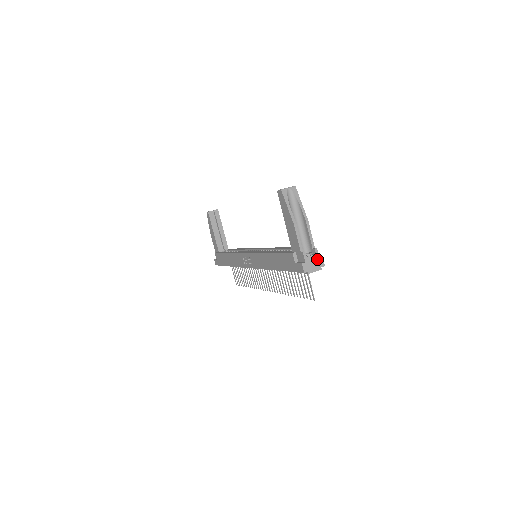
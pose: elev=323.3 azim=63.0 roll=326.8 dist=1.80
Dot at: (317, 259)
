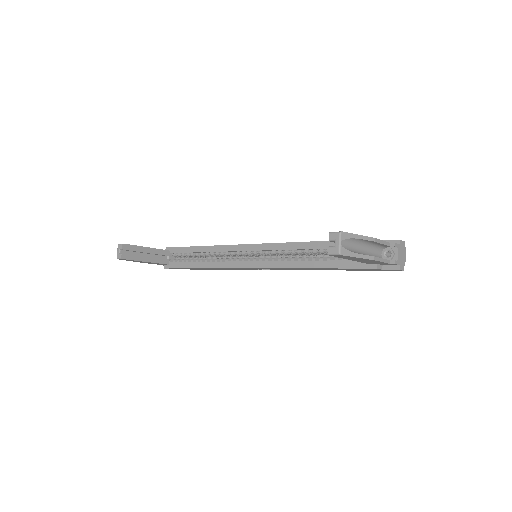
Dot at: (400, 248)
